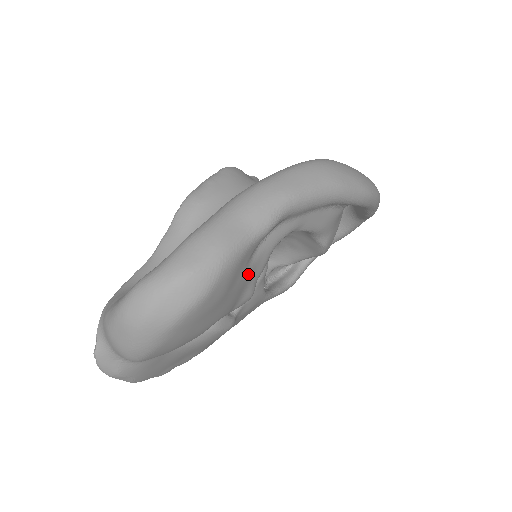
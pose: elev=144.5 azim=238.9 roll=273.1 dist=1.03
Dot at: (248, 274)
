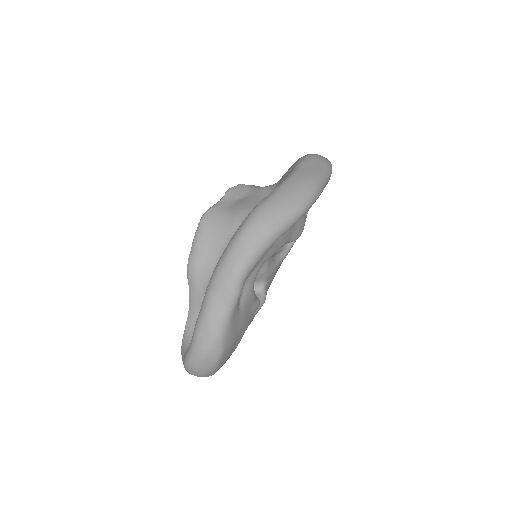
Dot at: (244, 312)
